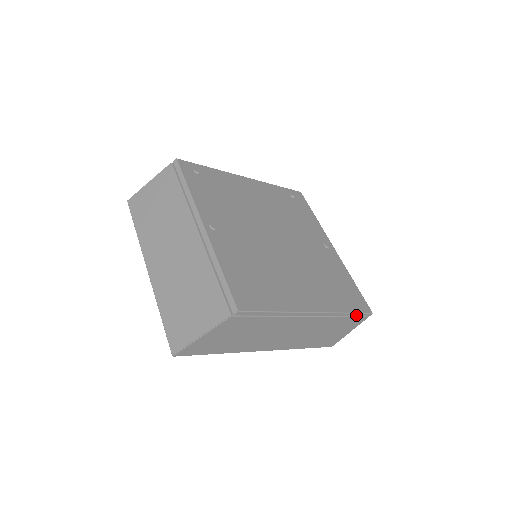
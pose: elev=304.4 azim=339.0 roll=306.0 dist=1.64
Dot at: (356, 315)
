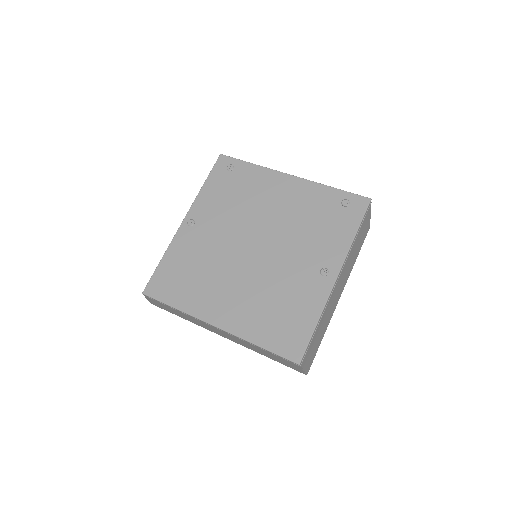
Dot at: (276, 354)
